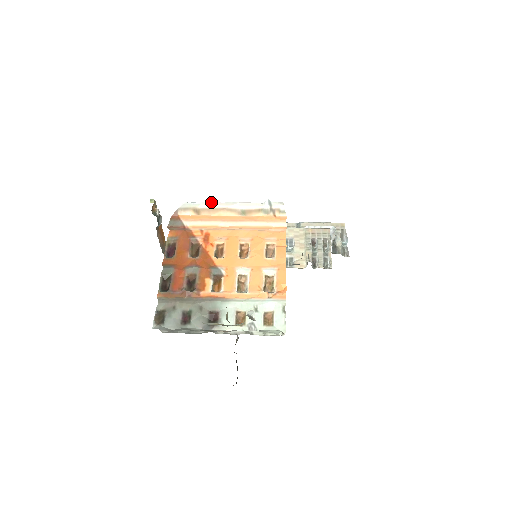
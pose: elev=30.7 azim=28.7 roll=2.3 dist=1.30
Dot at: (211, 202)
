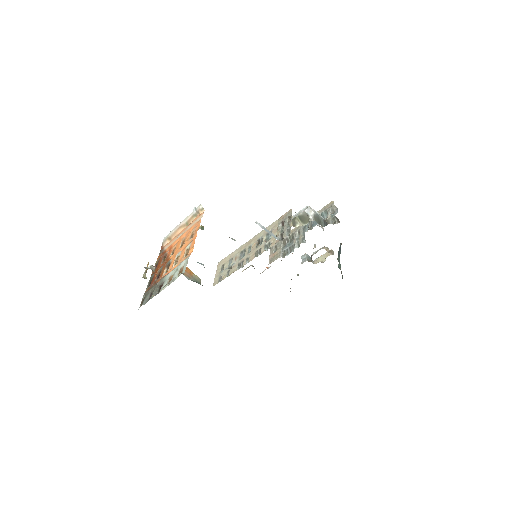
Dot at: (173, 229)
